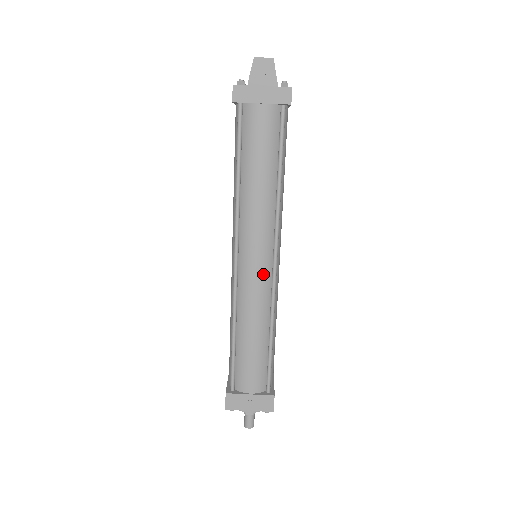
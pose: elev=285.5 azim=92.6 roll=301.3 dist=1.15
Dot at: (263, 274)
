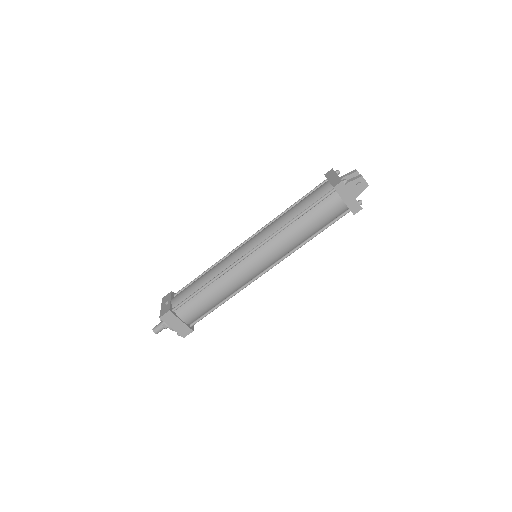
Dot at: (255, 272)
